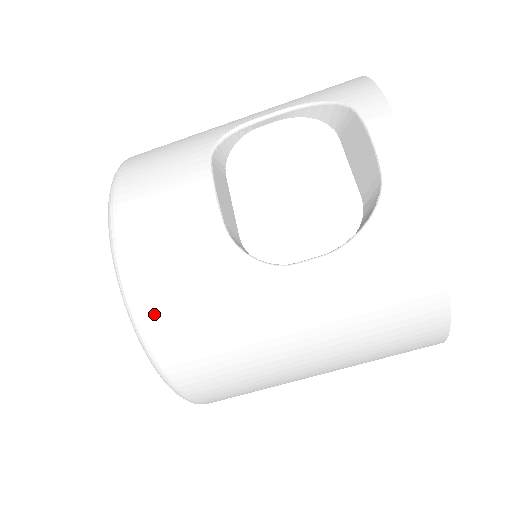
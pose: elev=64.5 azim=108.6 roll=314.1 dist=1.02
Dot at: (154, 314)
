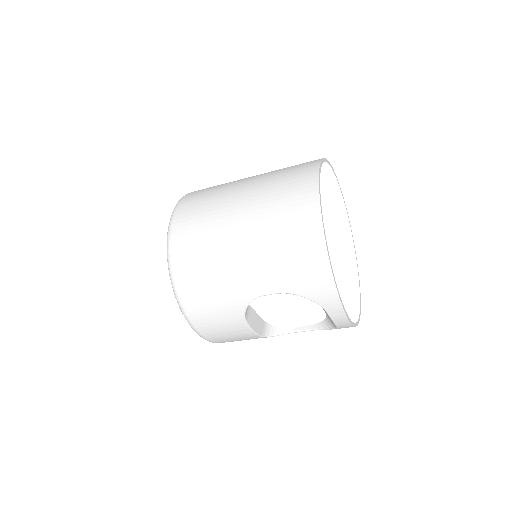
Dot at: occluded
